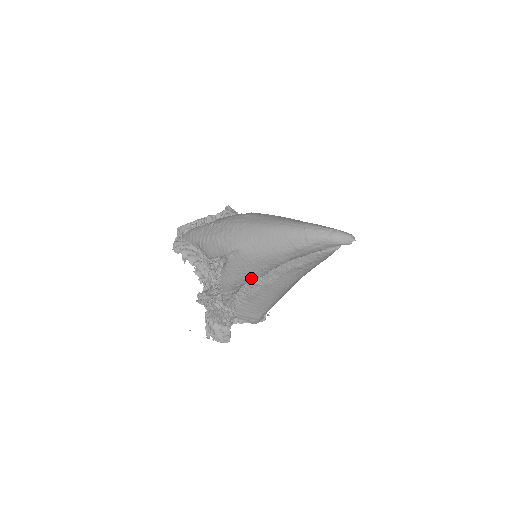
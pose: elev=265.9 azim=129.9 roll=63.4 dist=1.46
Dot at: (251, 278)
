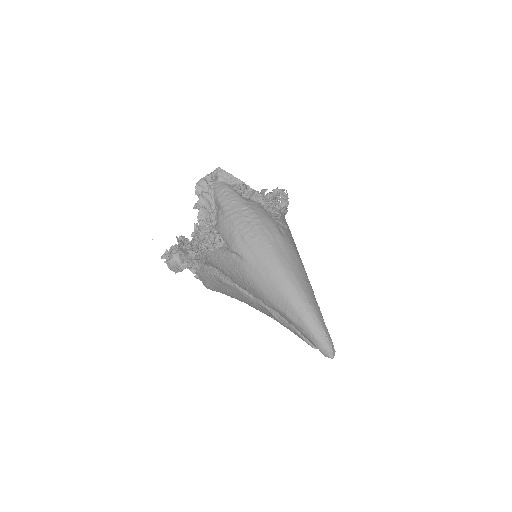
Dot at: (232, 280)
